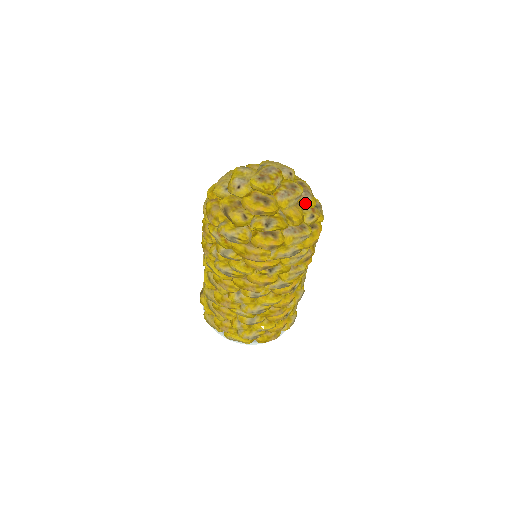
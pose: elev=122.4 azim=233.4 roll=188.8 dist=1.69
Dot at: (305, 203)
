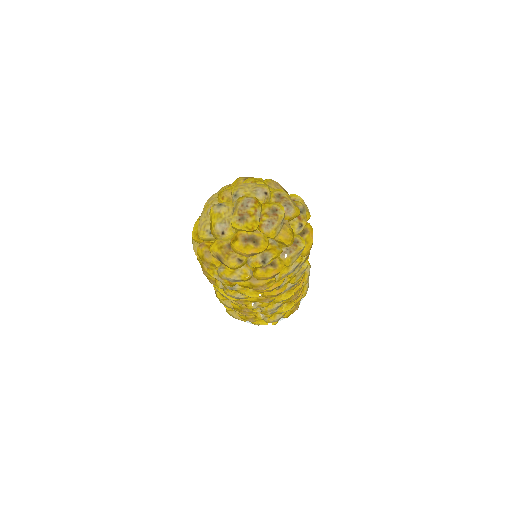
Dot at: (290, 218)
